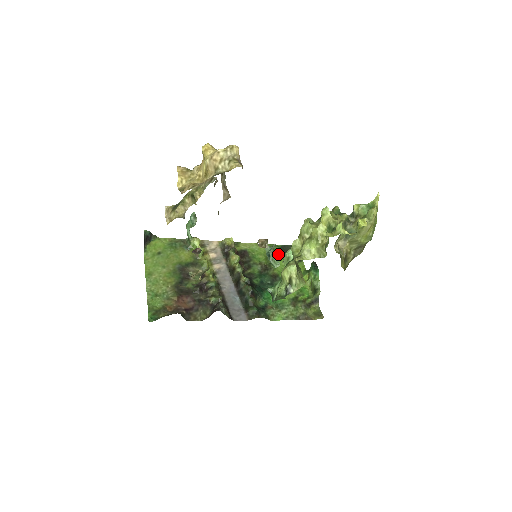
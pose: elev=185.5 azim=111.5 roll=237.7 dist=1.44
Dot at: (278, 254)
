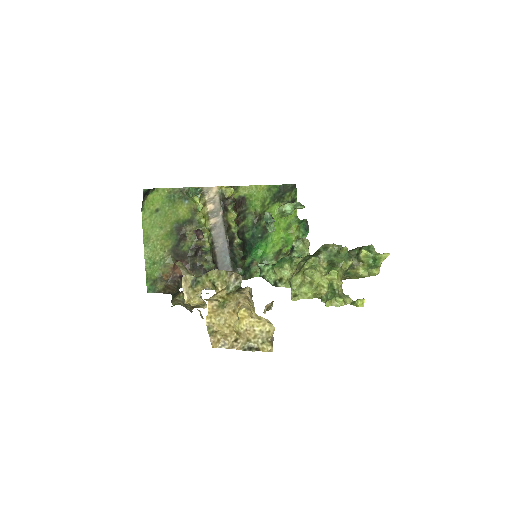
Dot at: (275, 198)
